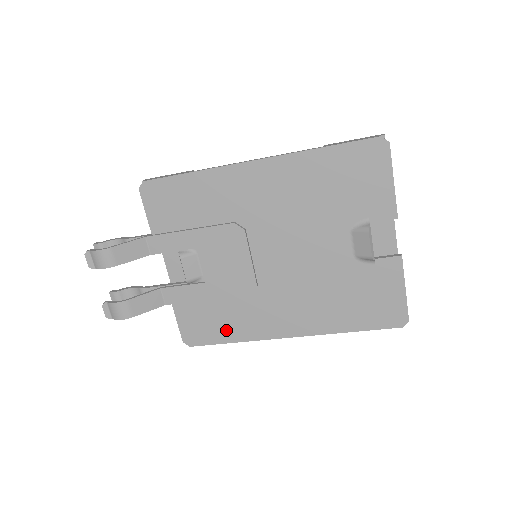
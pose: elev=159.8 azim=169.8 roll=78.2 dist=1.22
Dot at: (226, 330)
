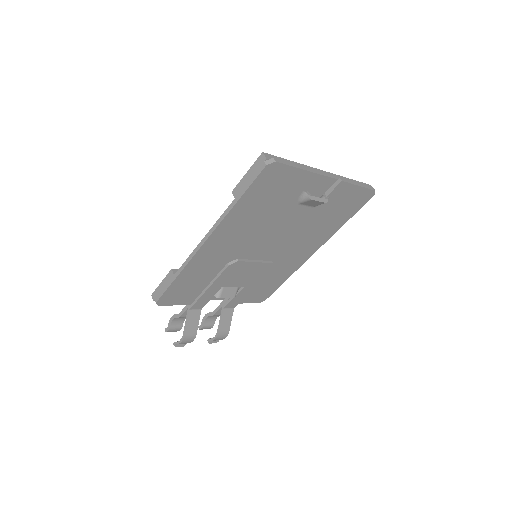
Dot at: (276, 282)
